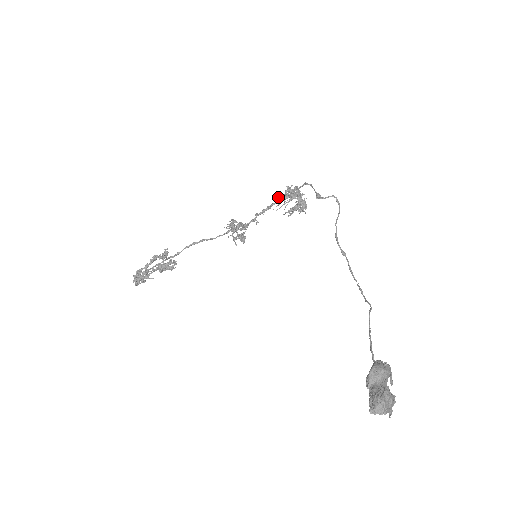
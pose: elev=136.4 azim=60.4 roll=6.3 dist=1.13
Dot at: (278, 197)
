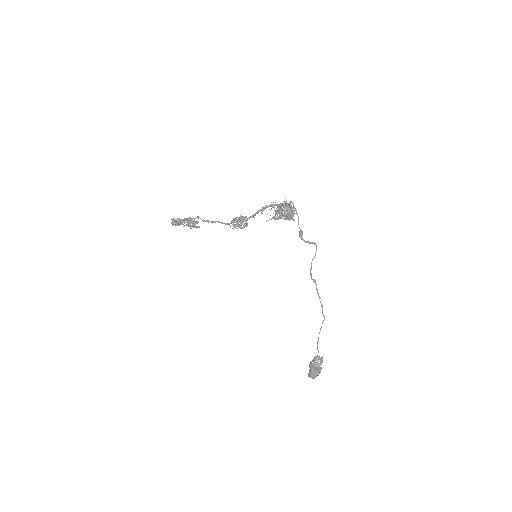
Dot at: occluded
